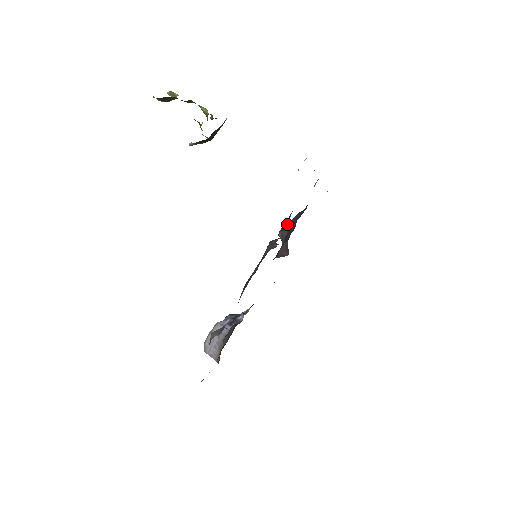
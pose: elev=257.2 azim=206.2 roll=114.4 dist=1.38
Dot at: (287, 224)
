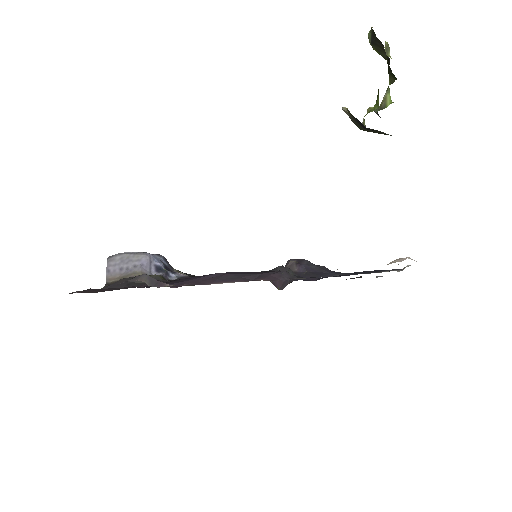
Dot at: (308, 264)
